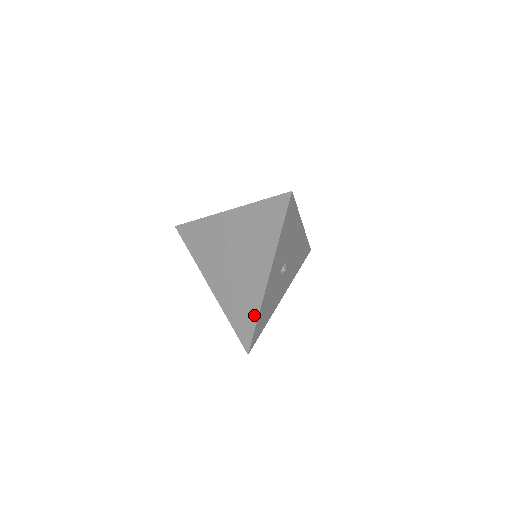
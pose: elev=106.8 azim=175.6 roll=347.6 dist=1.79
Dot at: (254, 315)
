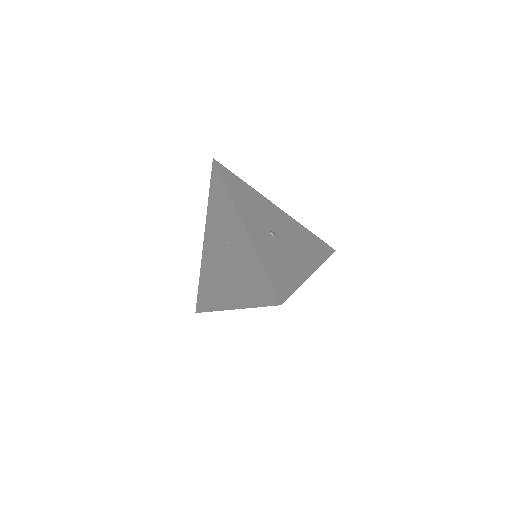
Dot at: (211, 306)
